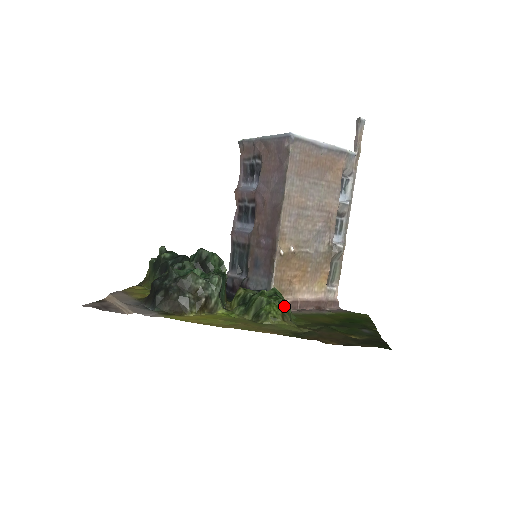
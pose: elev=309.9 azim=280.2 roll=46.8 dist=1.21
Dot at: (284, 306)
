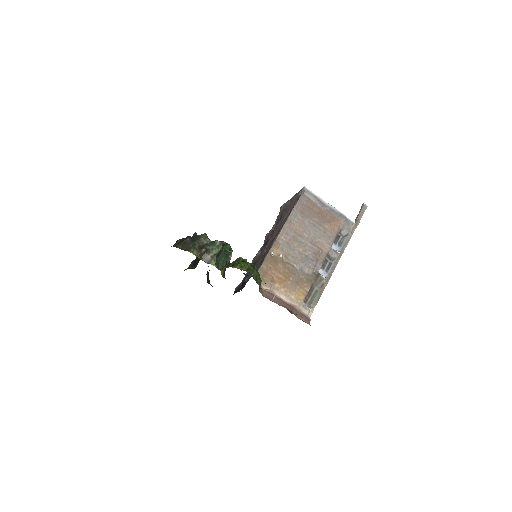
Dot at: (253, 267)
